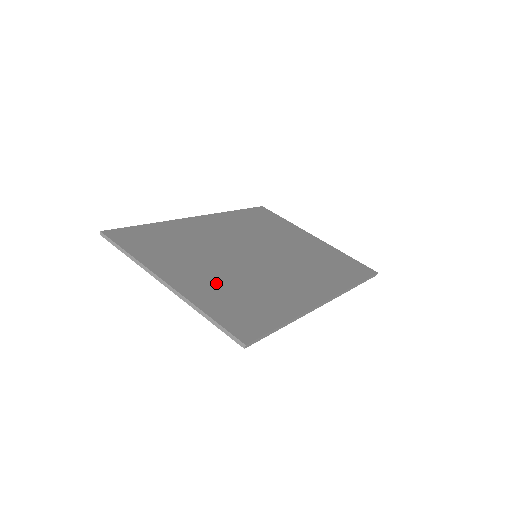
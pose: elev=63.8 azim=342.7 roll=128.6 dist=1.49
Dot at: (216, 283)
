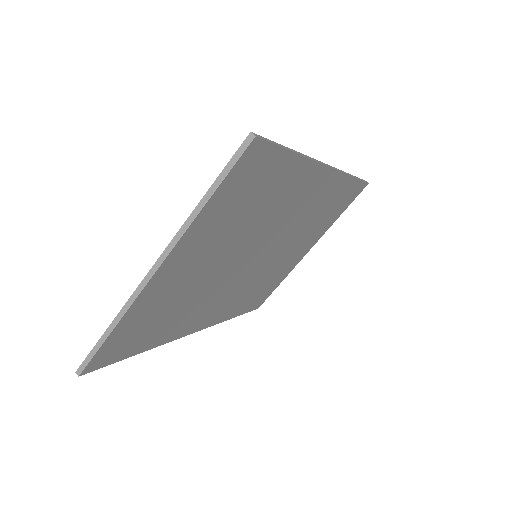
Dot at: occluded
